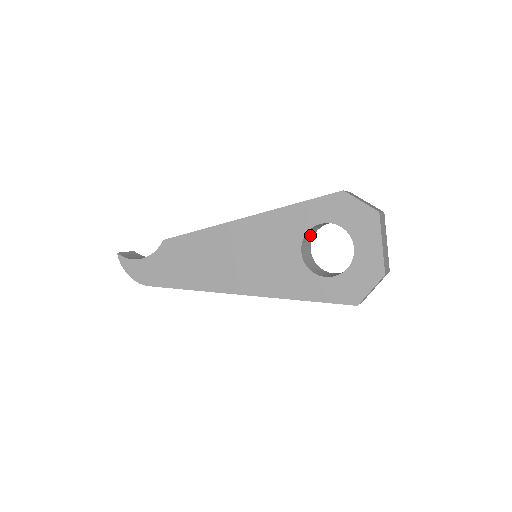
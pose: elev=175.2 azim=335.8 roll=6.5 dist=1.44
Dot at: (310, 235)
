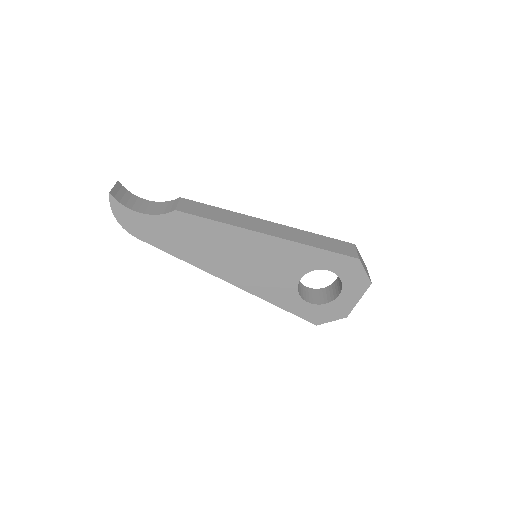
Dot at: occluded
